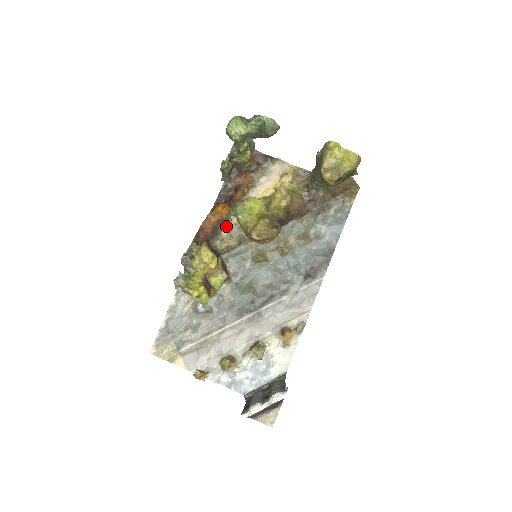
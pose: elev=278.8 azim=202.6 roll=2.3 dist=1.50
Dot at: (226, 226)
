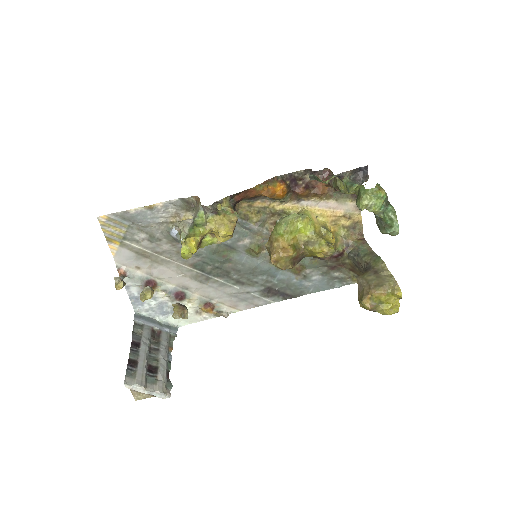
Dot at: (265, 200)
